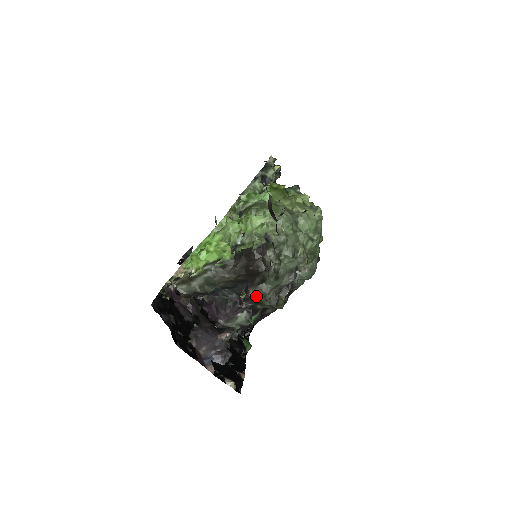
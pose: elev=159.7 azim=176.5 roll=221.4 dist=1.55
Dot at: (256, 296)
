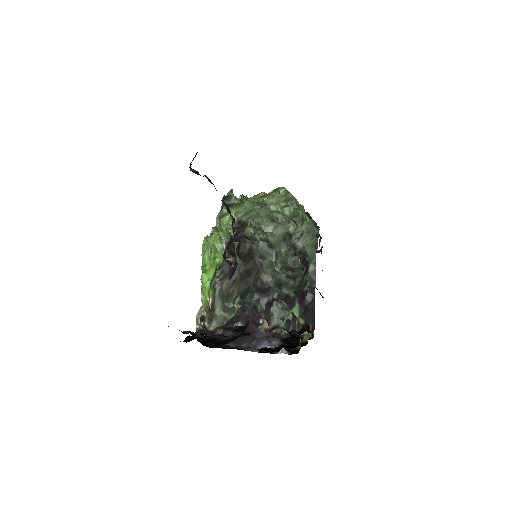
Dot at: (270, 279)
